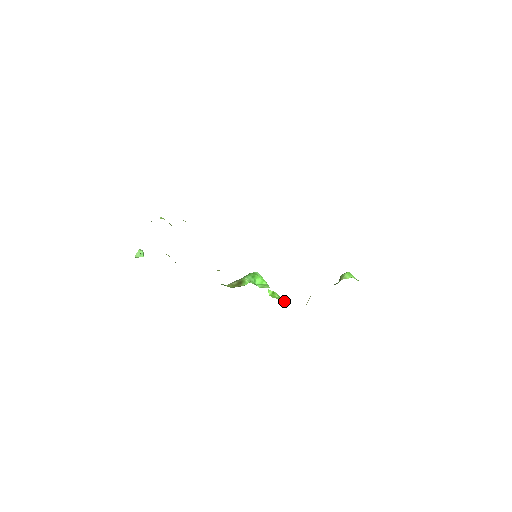
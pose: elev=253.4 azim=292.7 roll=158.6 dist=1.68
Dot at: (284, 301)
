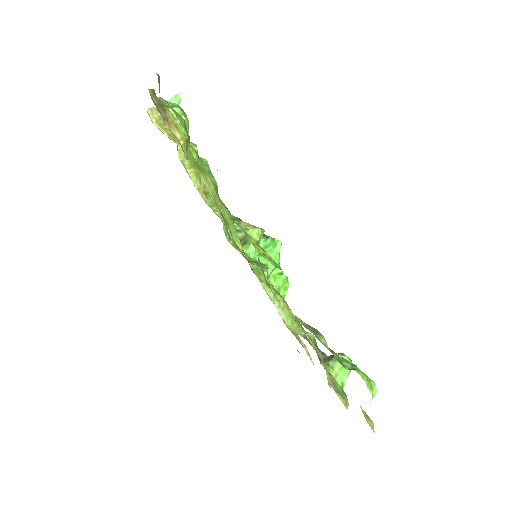
Dot at: (285, 290)
